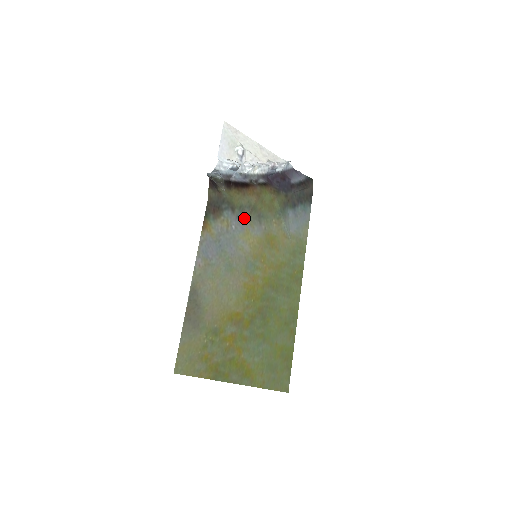
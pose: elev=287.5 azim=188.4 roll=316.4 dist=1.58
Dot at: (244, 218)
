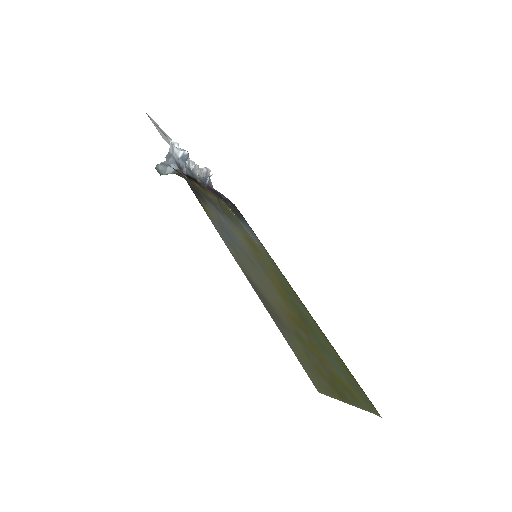
Dot at: (222, 213)
